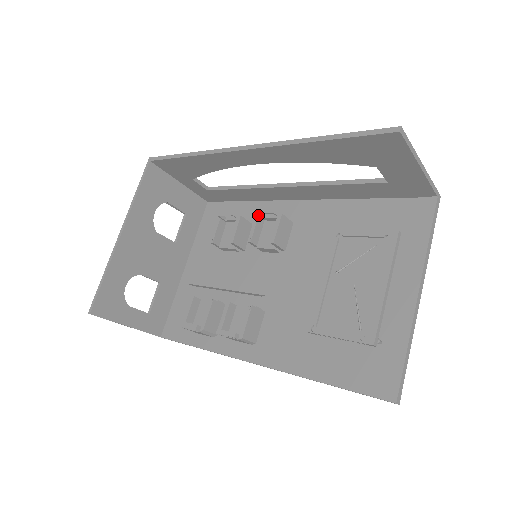
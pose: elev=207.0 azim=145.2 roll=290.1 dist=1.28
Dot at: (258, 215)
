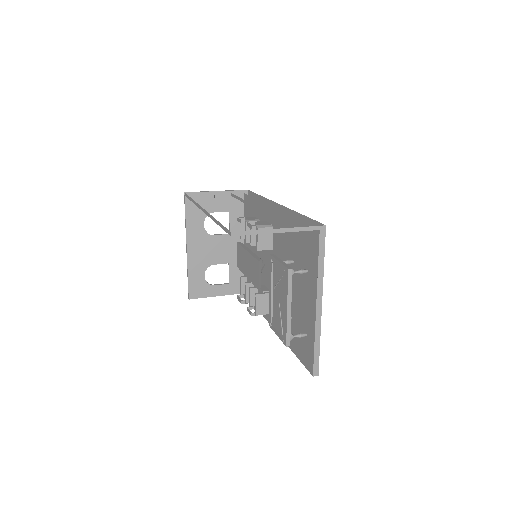
Dot at: occluded
